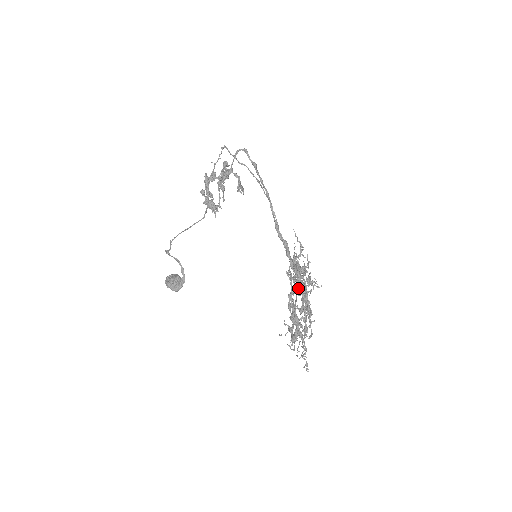
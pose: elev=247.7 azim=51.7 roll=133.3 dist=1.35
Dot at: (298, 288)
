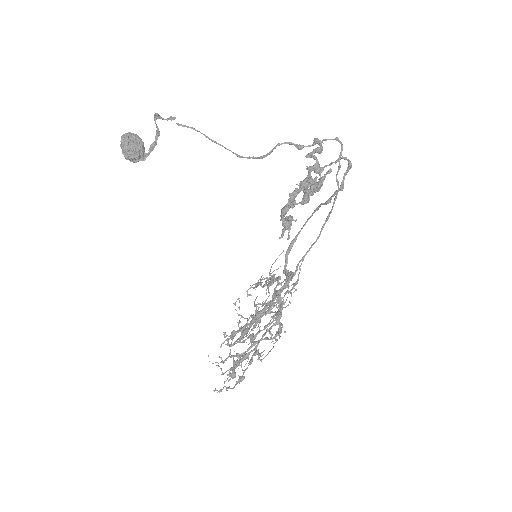
Dot at: occluded
